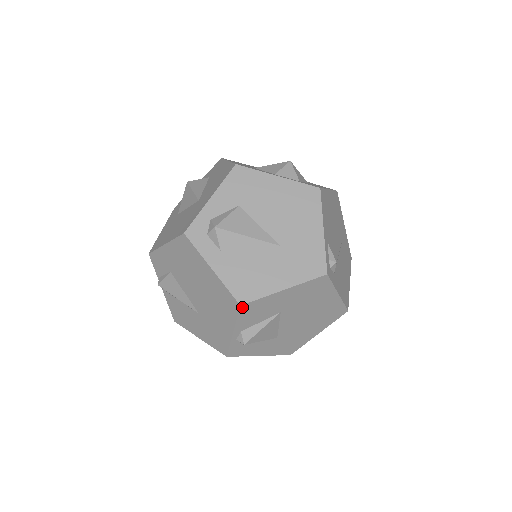
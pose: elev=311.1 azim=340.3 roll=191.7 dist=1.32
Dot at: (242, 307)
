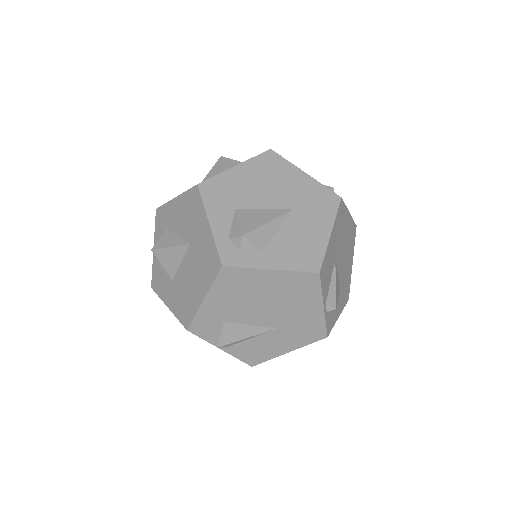
Dot at: (320, 274)
